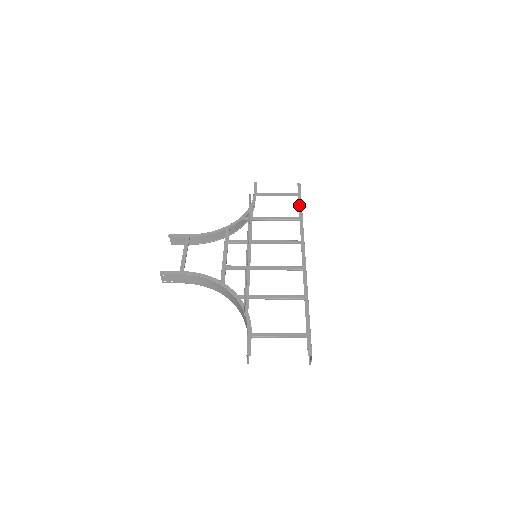
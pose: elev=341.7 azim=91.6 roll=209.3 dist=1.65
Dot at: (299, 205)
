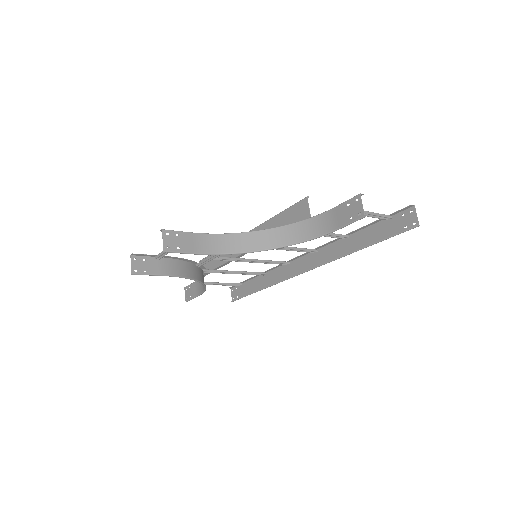
Dot at: (250, 278)
